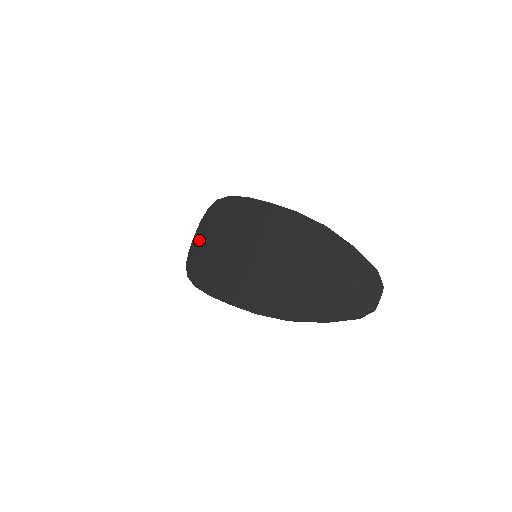
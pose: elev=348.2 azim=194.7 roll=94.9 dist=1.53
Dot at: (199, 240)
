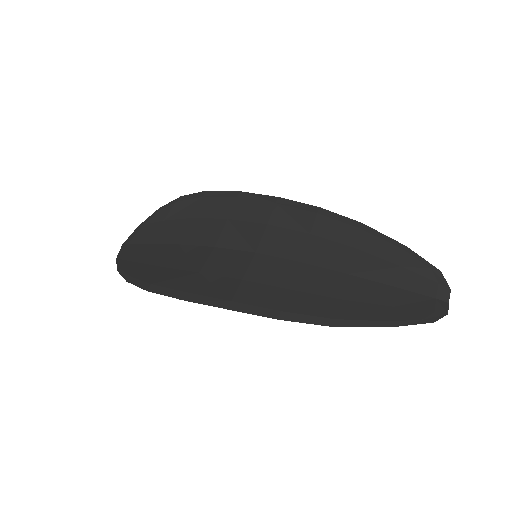
Dot at: (138, 245)
